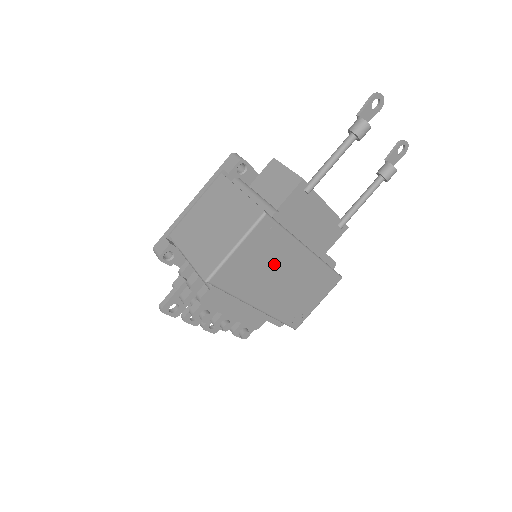
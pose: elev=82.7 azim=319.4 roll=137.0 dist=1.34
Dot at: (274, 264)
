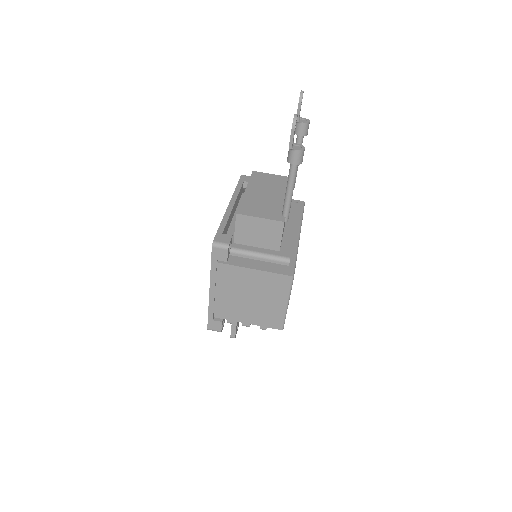
Dot at: occluded
